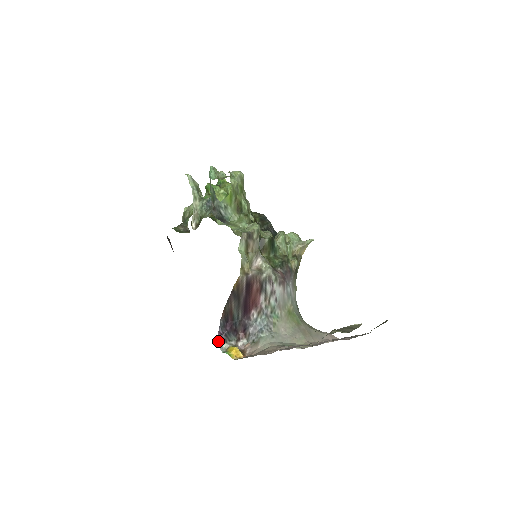
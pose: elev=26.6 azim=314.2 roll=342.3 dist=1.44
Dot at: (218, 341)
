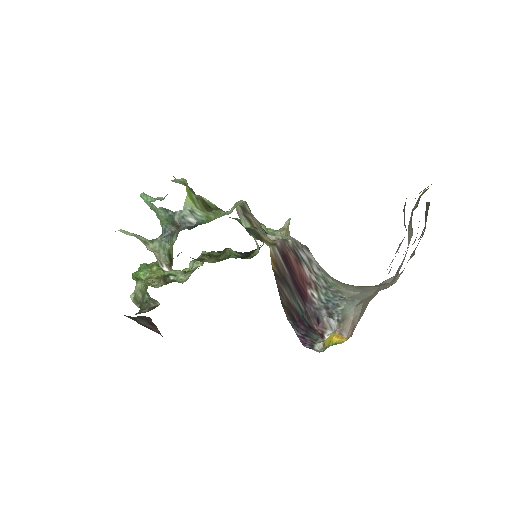
Dot at: (306, 347)
